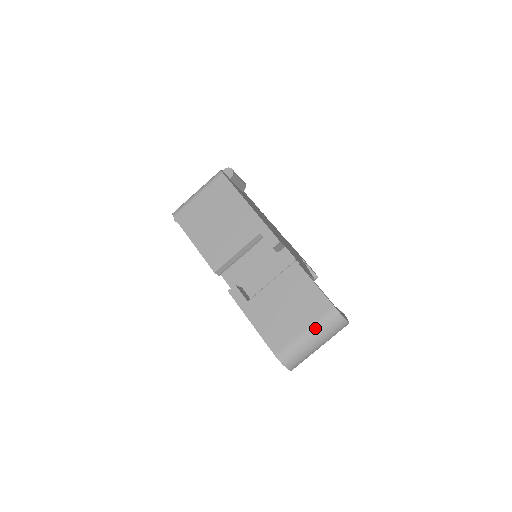
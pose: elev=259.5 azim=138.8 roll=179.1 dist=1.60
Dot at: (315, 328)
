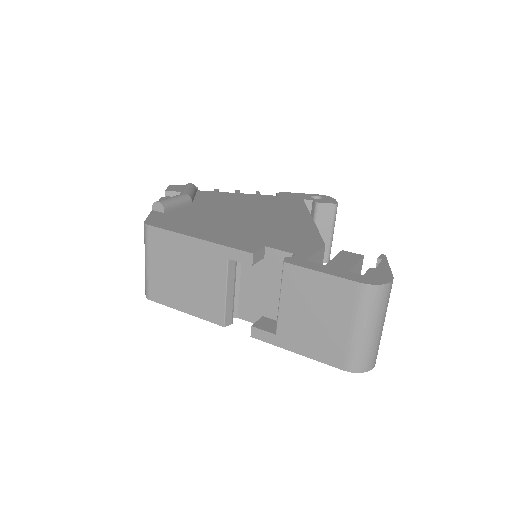
Dot at: (360, 318)
